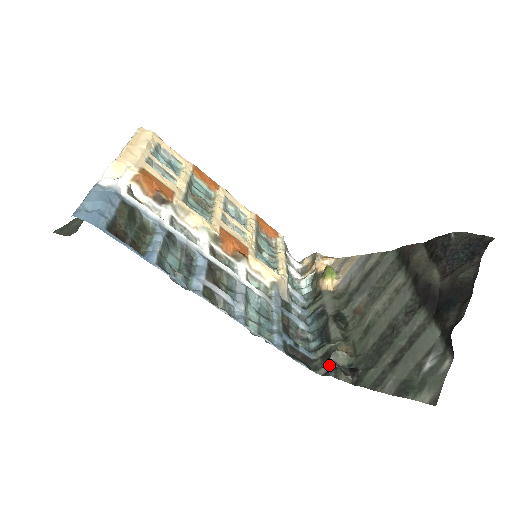
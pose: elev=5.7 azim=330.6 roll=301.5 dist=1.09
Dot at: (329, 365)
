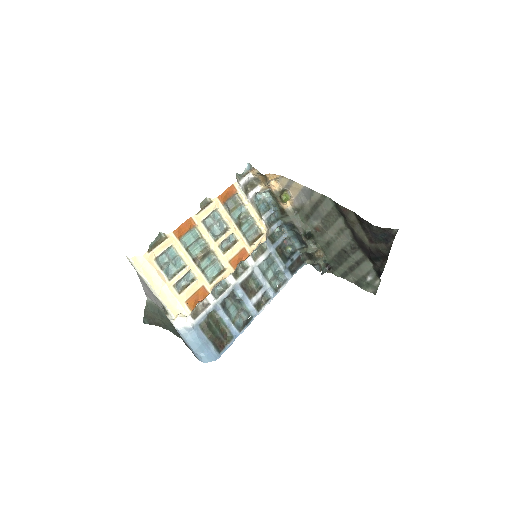
Dot at: (314, 263)
